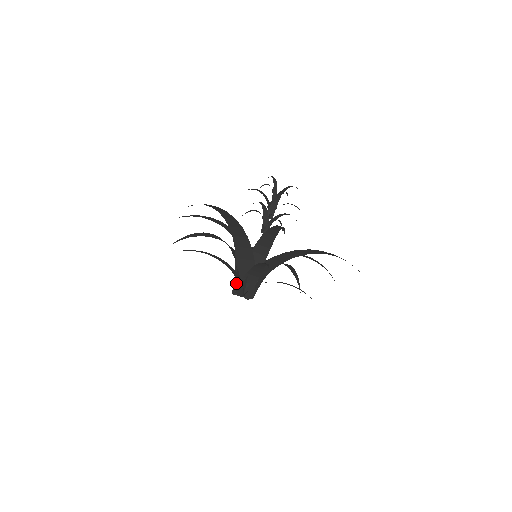
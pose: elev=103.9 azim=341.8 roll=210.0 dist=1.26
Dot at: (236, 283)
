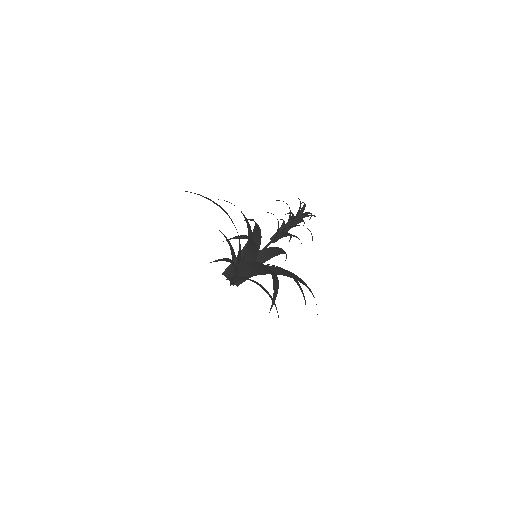
Dot at: (230, 270)
